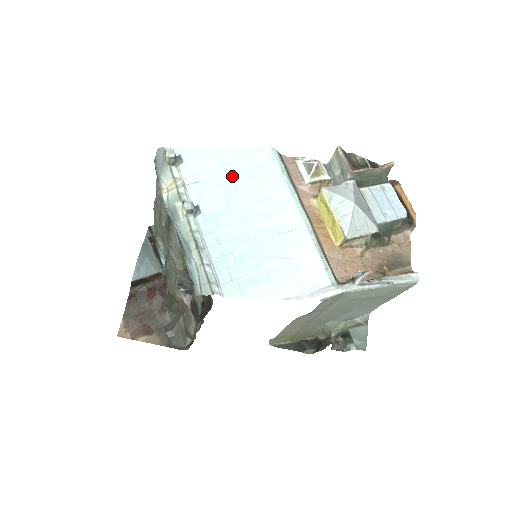
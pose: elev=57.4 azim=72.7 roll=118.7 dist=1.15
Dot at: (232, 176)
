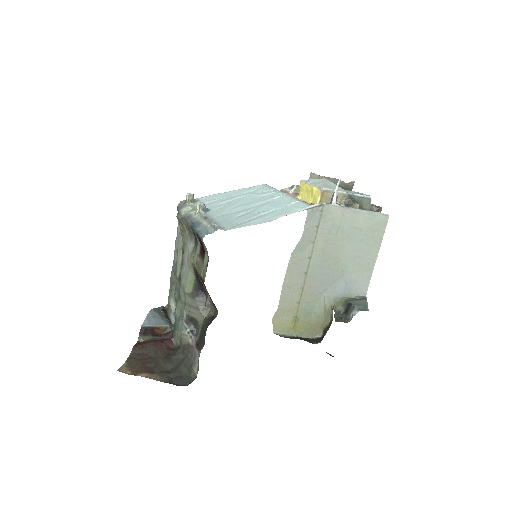
Dot at: (235, 197)
